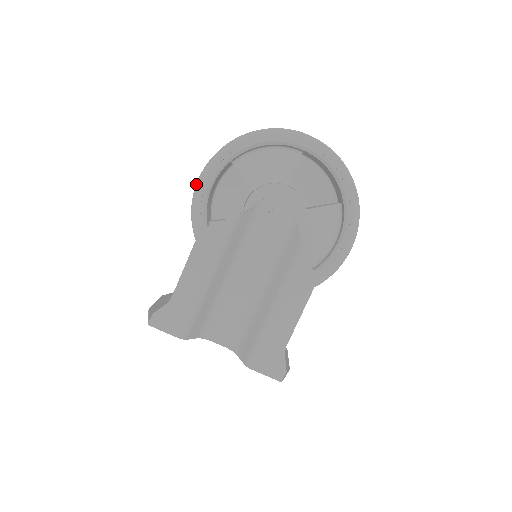
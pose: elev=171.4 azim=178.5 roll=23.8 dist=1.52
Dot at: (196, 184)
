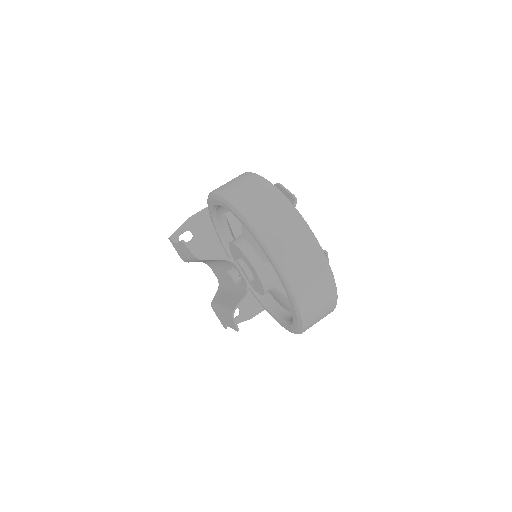
Dot at: (209, 194)
